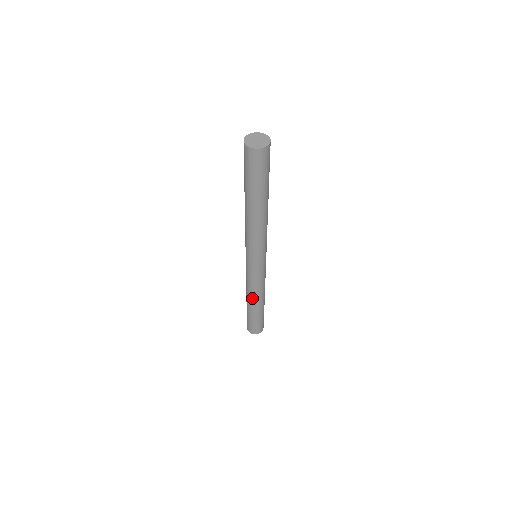
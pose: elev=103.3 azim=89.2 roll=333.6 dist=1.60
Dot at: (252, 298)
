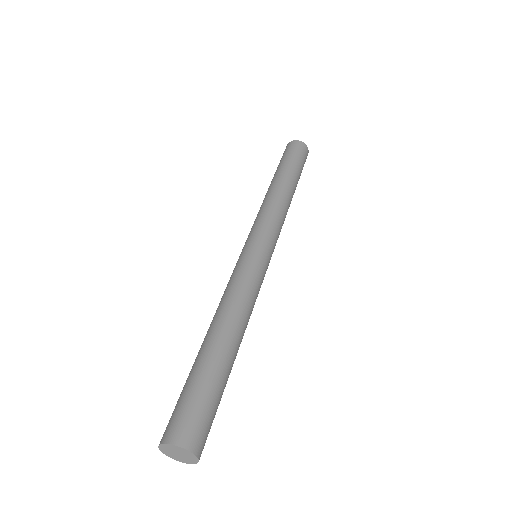
Dot at: (220, 315)
